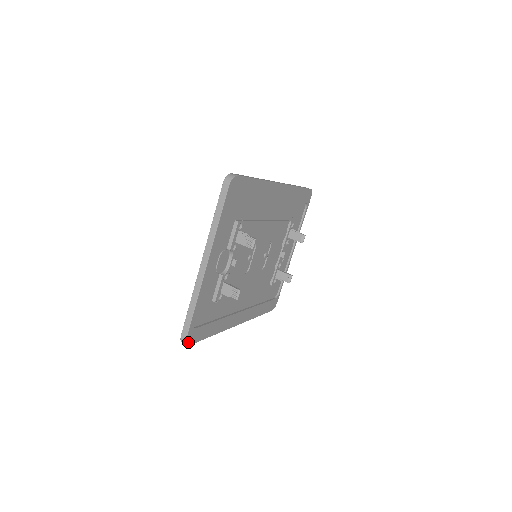
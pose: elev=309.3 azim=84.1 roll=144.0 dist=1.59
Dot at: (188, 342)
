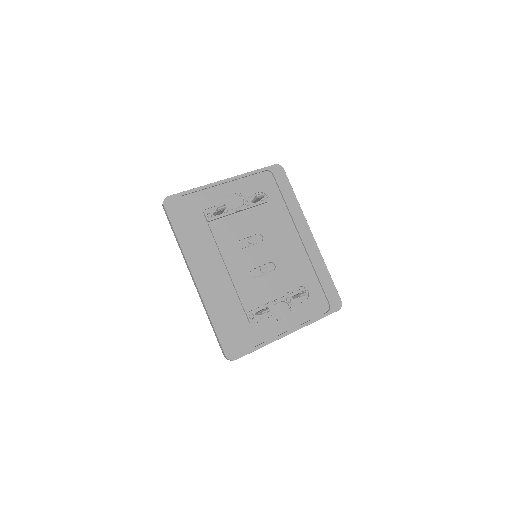
Dot at: (166, 202)
